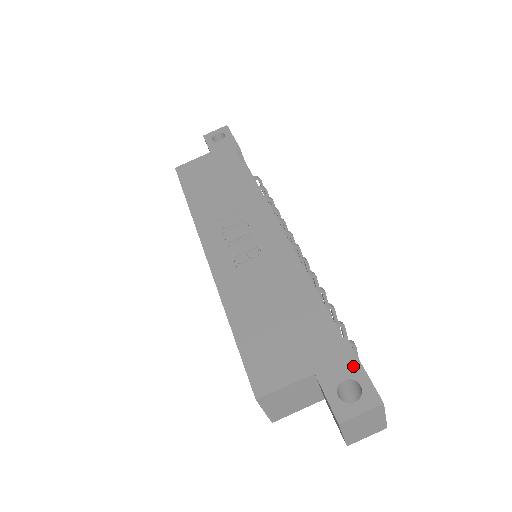
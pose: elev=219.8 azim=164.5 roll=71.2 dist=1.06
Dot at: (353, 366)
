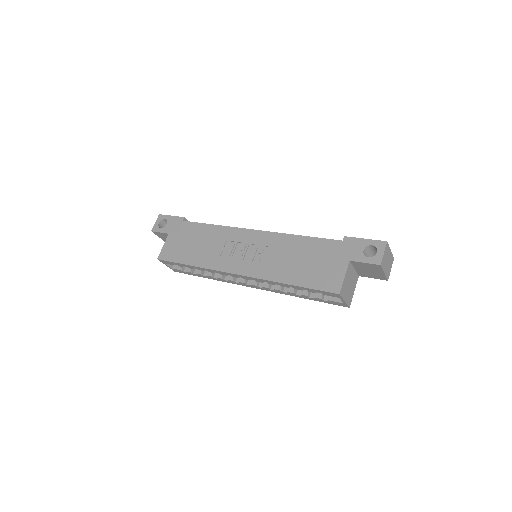
Dot at: (361, 242)
